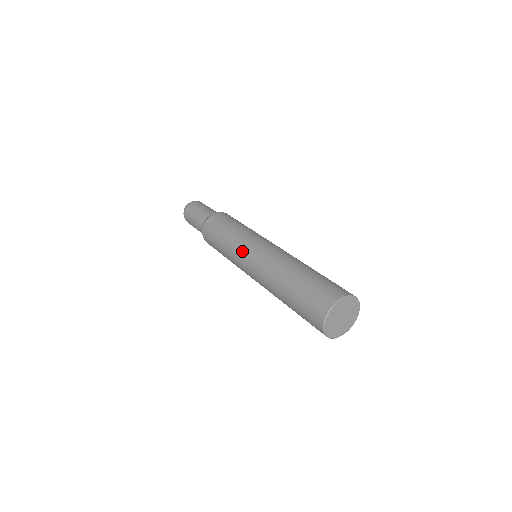
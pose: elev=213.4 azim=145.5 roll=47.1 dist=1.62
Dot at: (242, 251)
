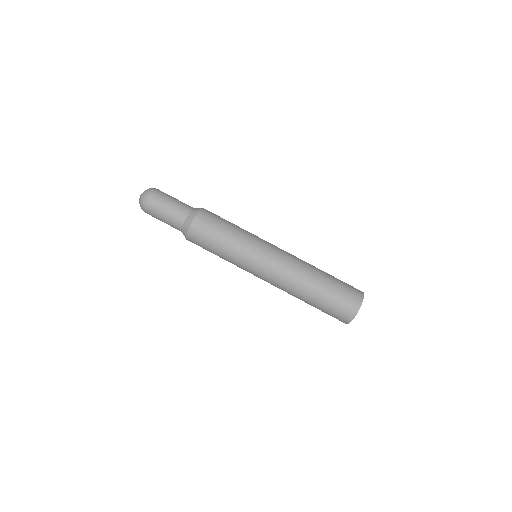
Dot at: (258, 252)
